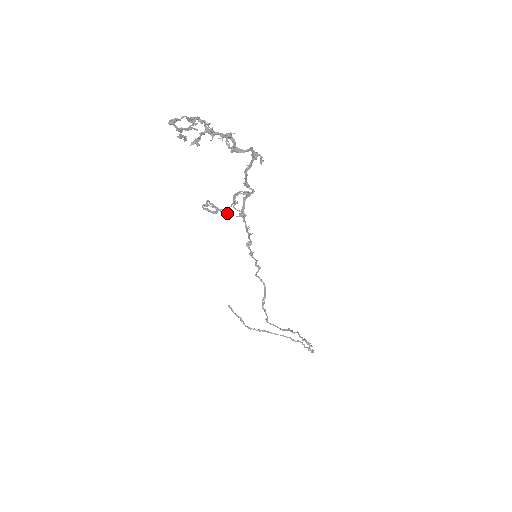
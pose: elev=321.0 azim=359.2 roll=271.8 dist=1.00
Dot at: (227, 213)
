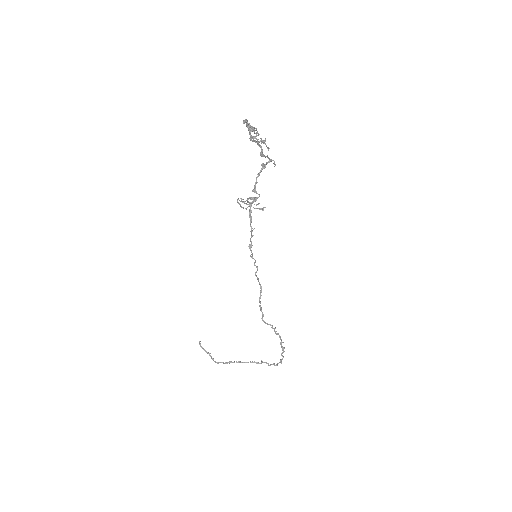
Dot at: (257, 204)
